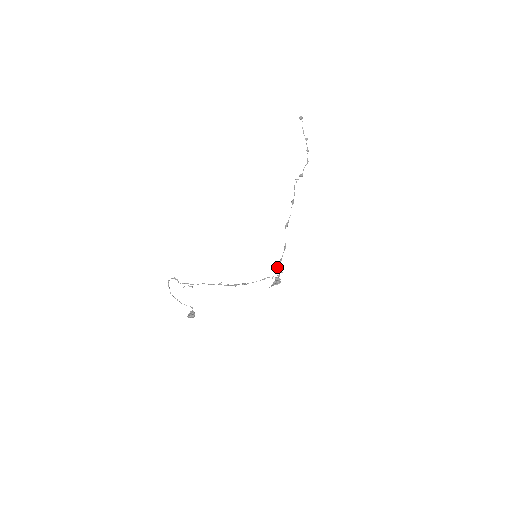
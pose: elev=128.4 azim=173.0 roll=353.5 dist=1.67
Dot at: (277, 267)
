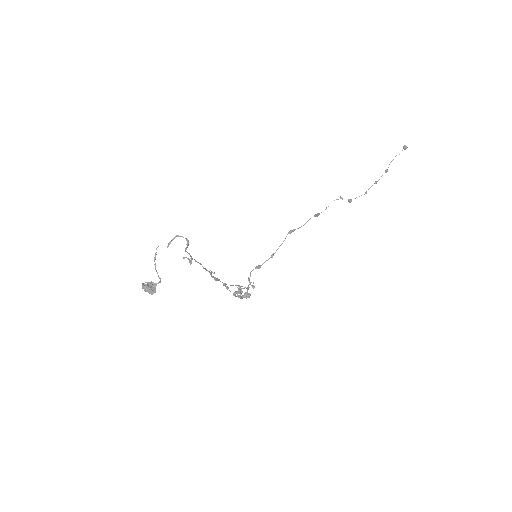
Dot at: occluded
